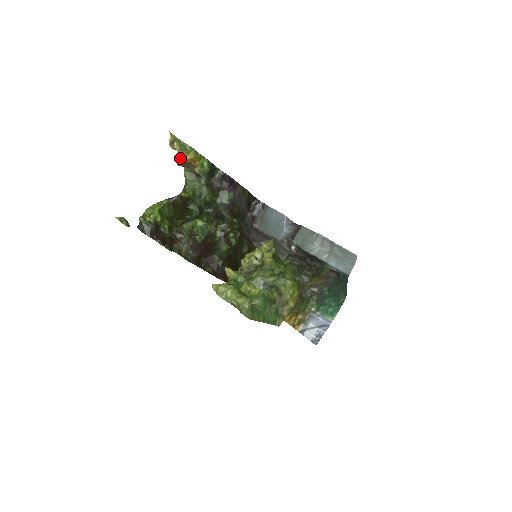
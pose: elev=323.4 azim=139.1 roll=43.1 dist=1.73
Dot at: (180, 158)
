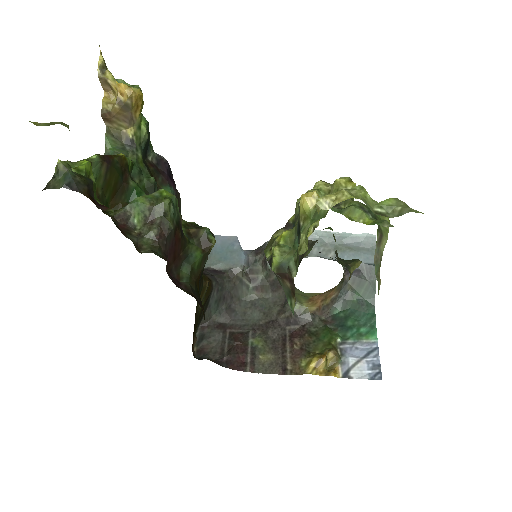
Dot at: (107, 103)
